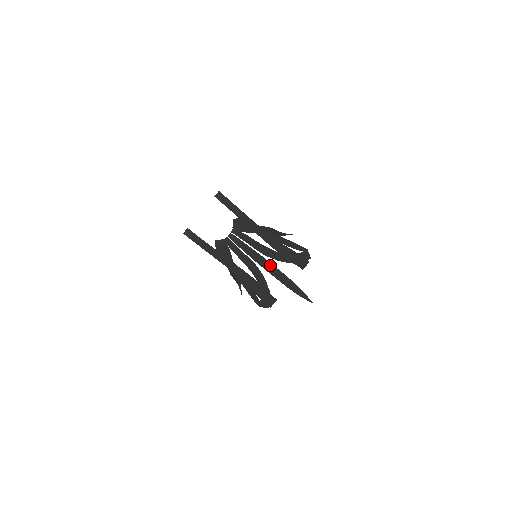
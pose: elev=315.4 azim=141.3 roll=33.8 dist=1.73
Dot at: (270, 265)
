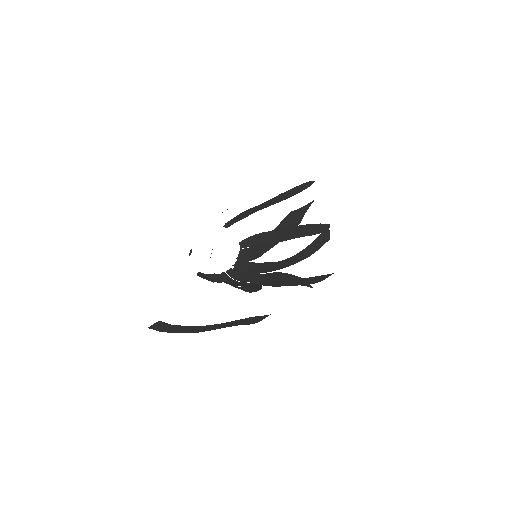
Dot at: (276, 274)
